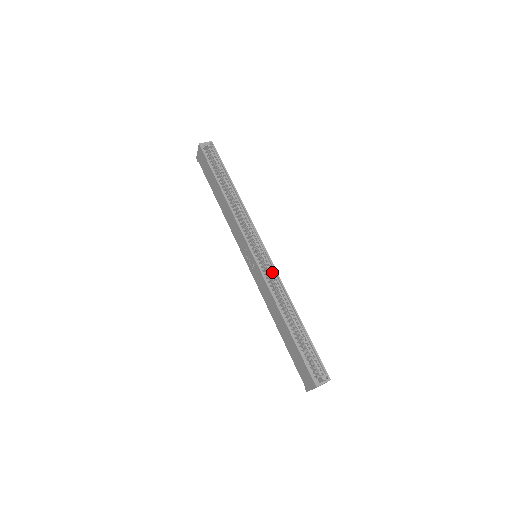
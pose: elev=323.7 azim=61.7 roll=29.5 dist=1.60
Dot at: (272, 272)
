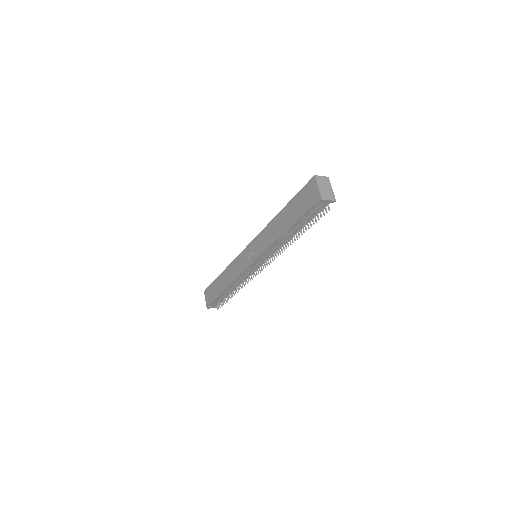
Dot at: occluded
